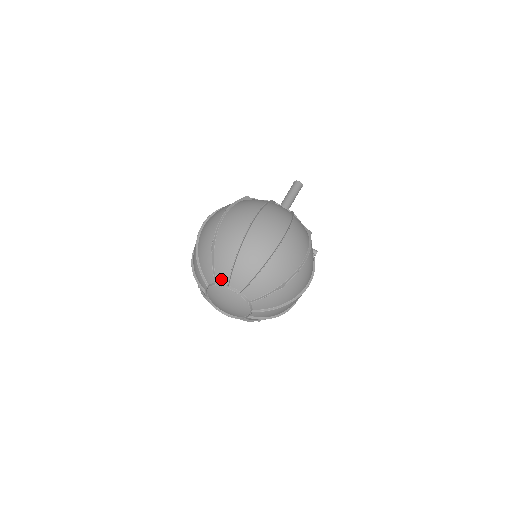
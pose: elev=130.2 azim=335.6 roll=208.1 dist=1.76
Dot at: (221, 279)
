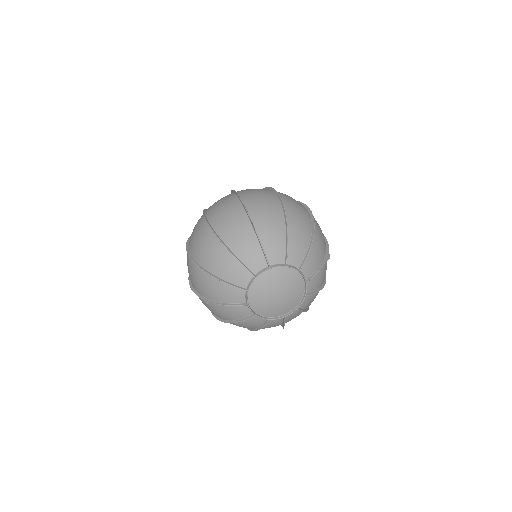
Dot at: (275, 259)
